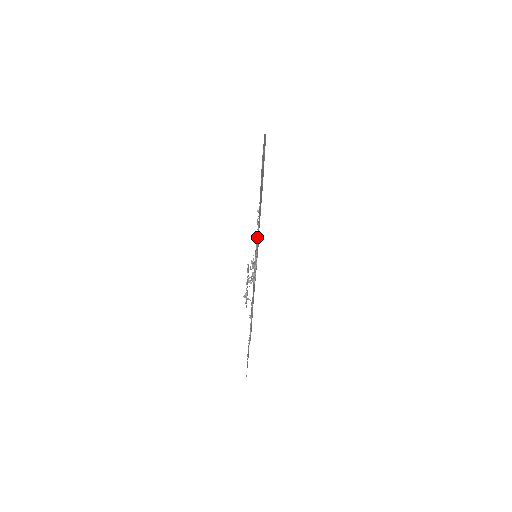
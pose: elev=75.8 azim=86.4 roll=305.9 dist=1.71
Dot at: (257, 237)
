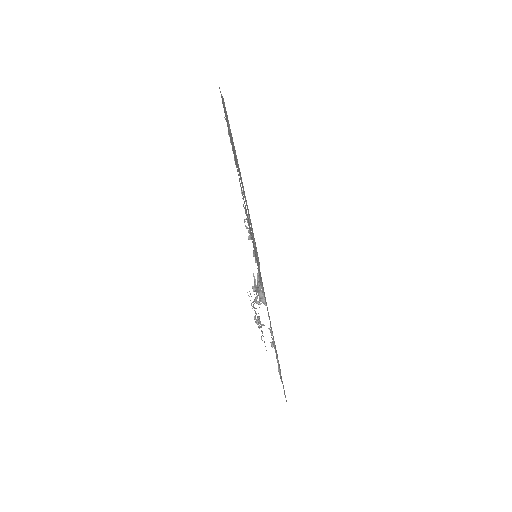
Dot at: occluded
